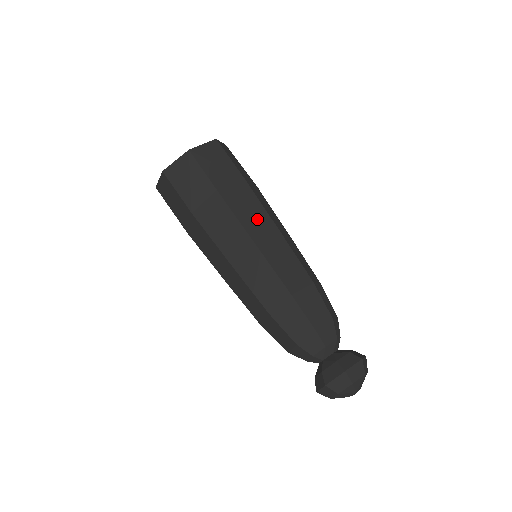
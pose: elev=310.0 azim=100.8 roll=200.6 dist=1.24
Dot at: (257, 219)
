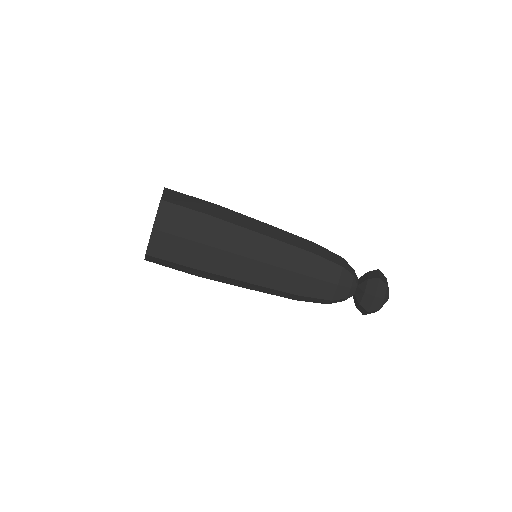
Dot at: (241, 239)
